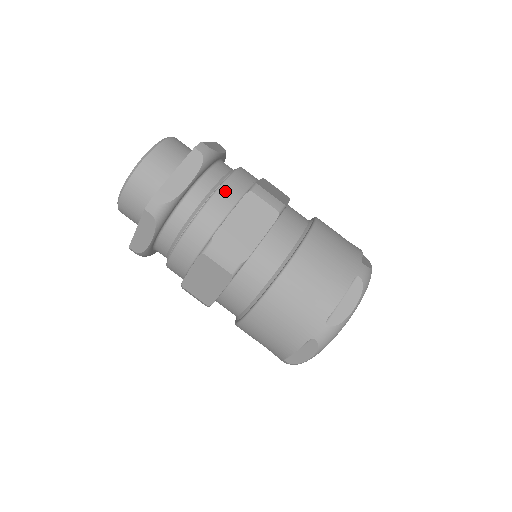
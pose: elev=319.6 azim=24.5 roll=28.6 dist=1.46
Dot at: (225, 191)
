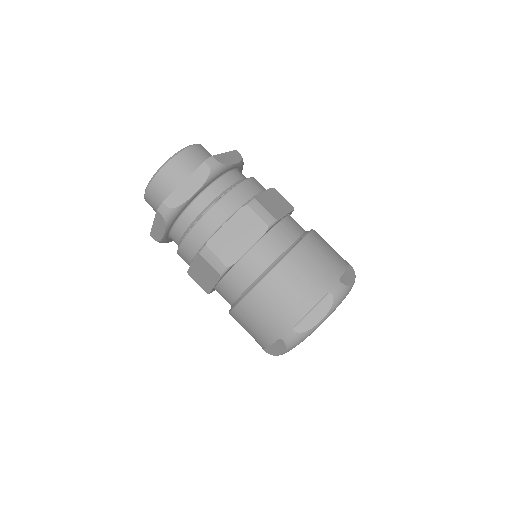
Dot at: (257, 181)
